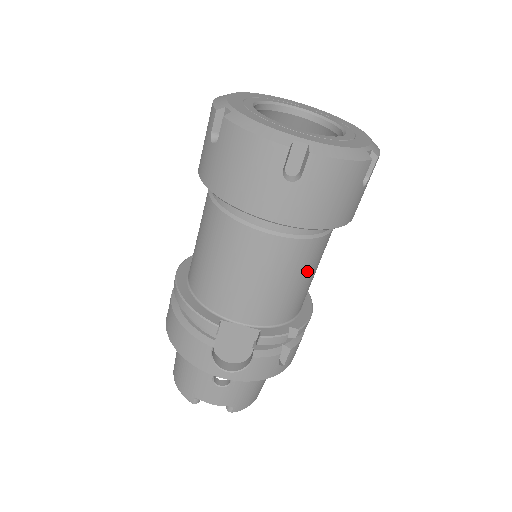
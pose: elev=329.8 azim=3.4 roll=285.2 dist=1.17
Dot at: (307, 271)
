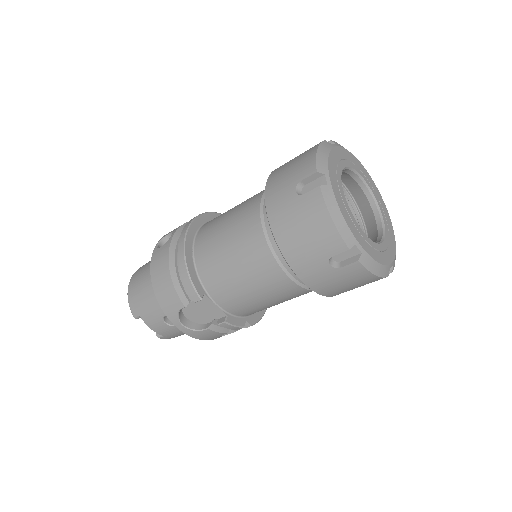
Dot at: occluded
